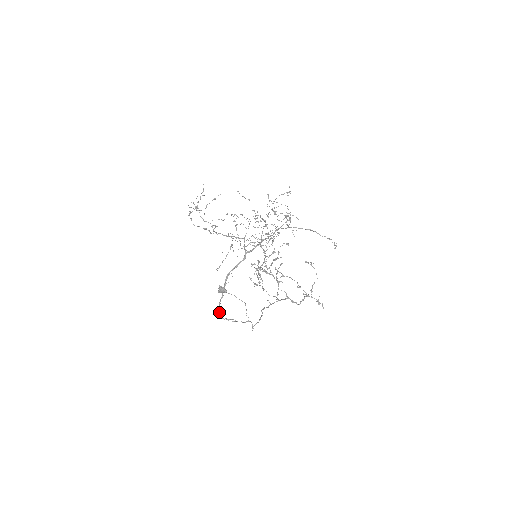
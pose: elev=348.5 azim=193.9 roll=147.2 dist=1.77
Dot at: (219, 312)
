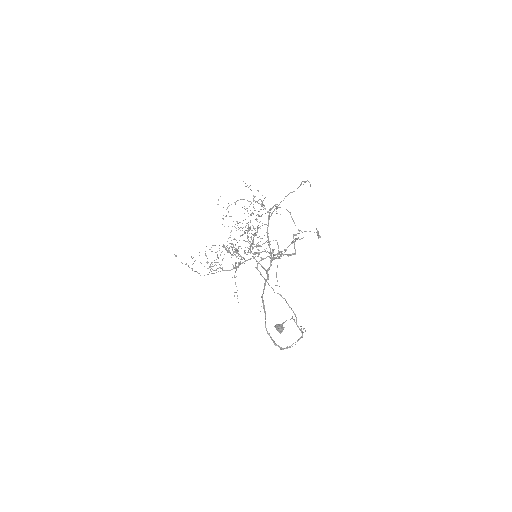
Dot at: (274, 344)
